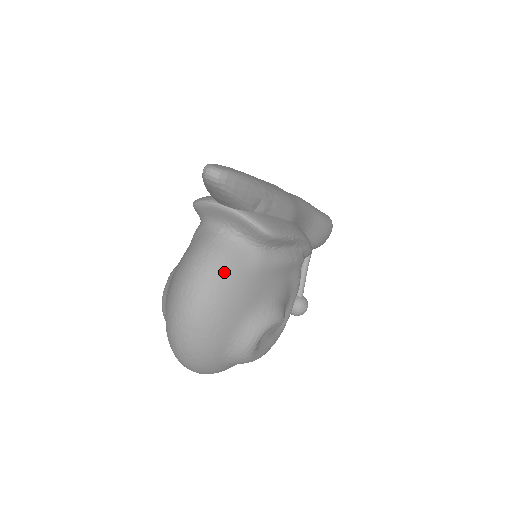
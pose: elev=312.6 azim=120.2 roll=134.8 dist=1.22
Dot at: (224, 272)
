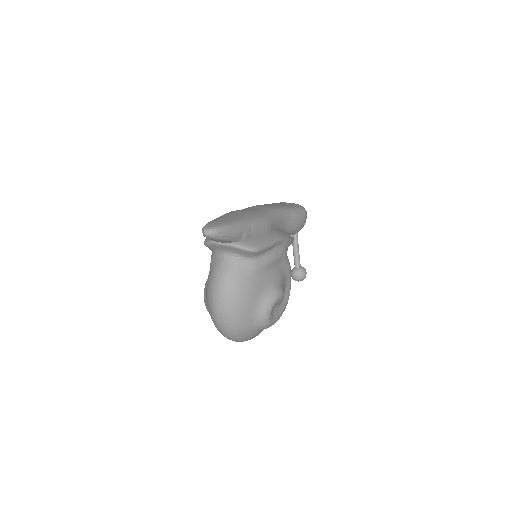
Dot at: (235, 281)
